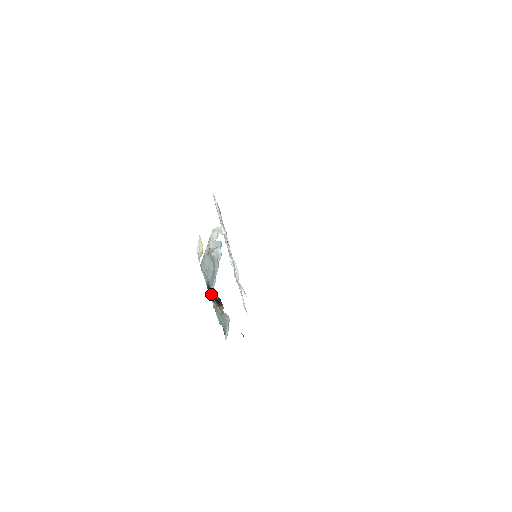
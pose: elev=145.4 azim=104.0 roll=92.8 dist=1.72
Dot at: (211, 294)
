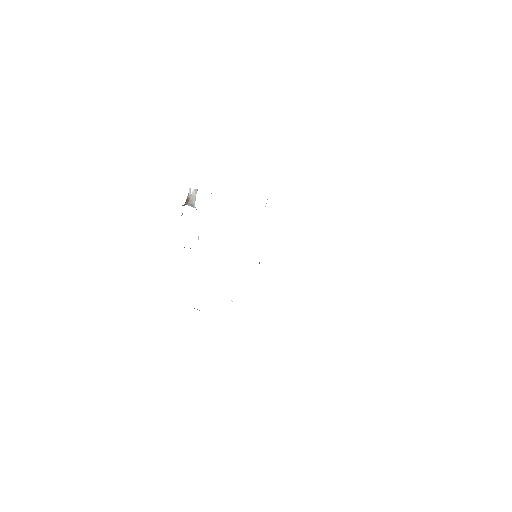
Dot at: occluded
